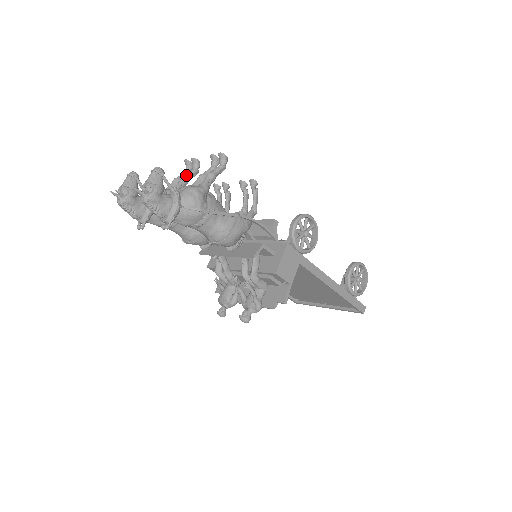
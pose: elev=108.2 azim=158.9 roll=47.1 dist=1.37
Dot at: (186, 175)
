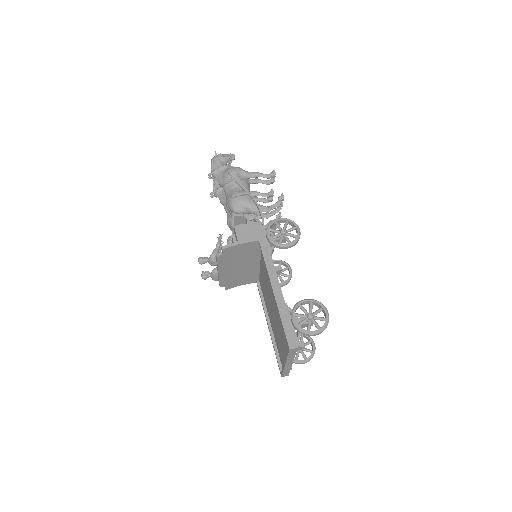
Dot at: (259, 192)
